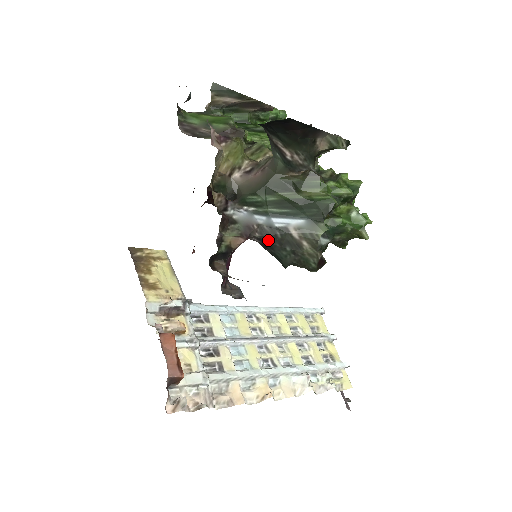
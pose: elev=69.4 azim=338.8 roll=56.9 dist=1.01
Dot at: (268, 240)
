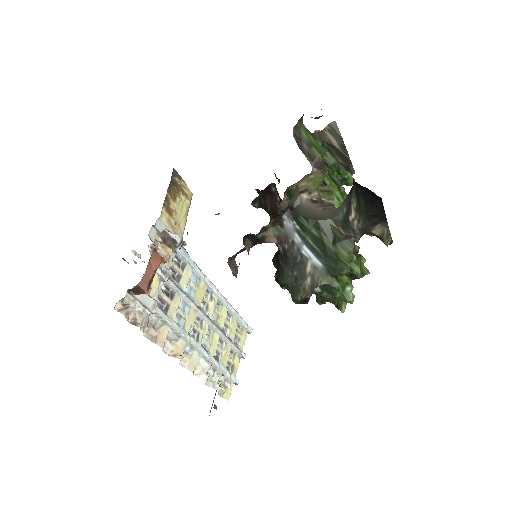
Dot at: (289, 256)
